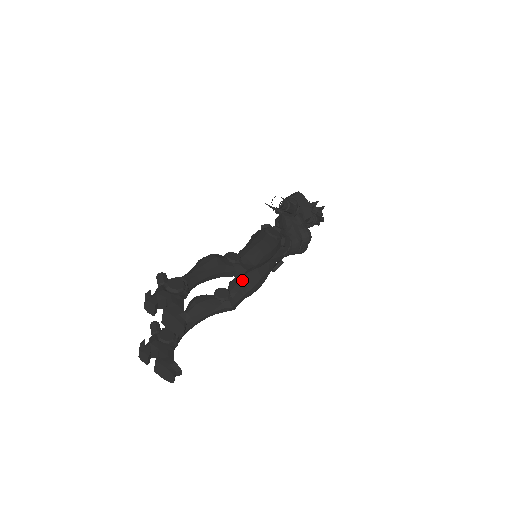
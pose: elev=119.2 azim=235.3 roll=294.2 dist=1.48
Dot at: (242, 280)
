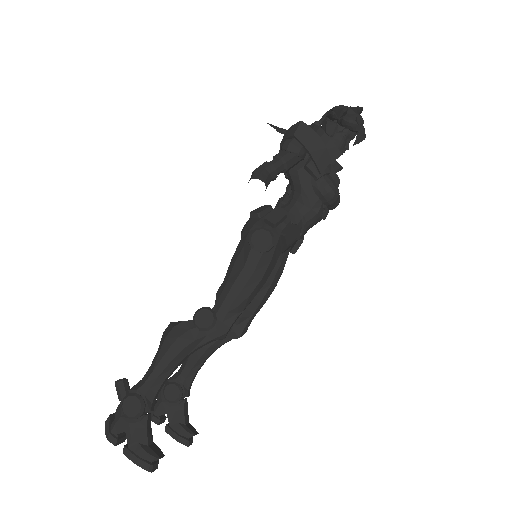
Dot at: occluded
